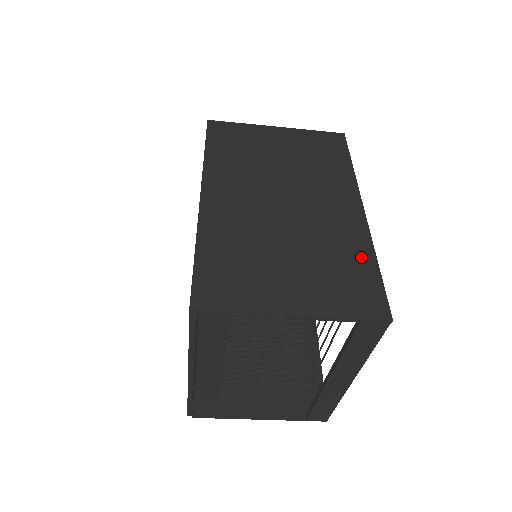
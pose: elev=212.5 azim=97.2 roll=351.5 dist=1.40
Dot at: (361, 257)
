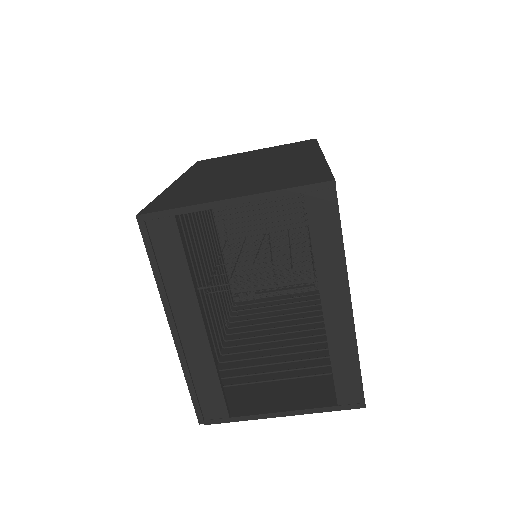
Dot at: (312, 167)
